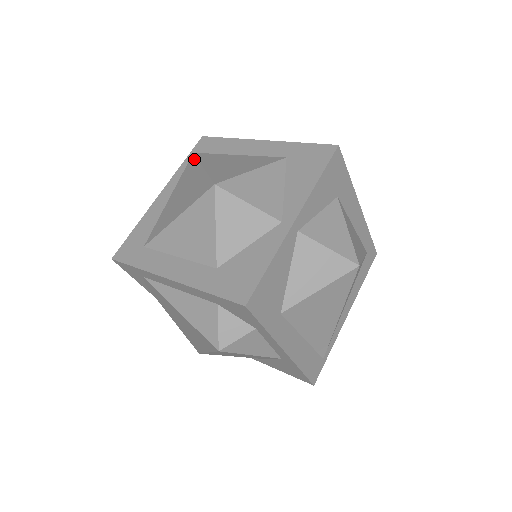
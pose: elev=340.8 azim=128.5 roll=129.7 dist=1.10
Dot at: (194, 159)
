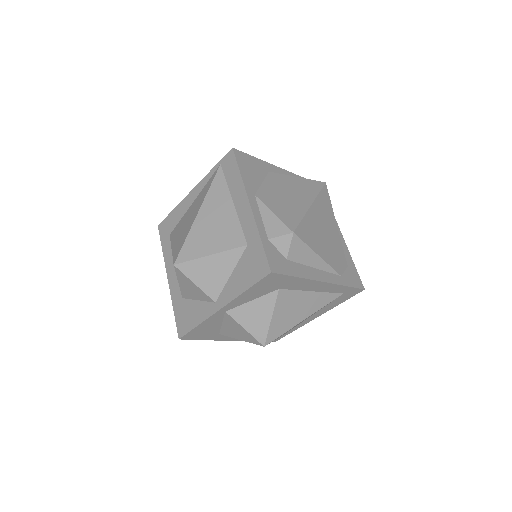
Dot at: (211, 181)
